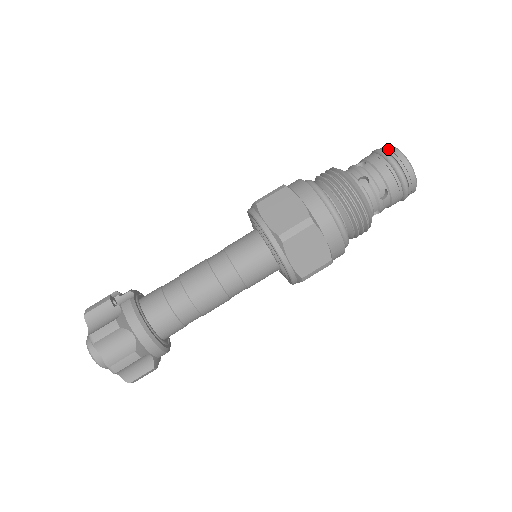
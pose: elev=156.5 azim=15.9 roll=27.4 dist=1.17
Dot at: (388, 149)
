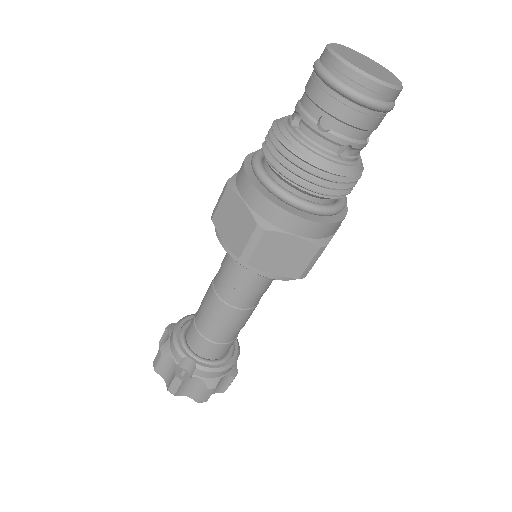
Dot at: (356, 84)
